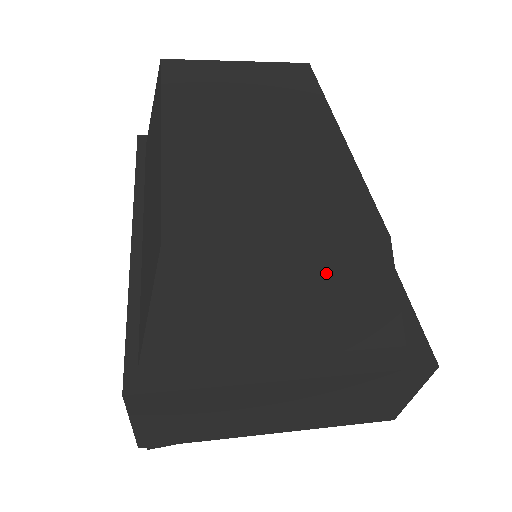
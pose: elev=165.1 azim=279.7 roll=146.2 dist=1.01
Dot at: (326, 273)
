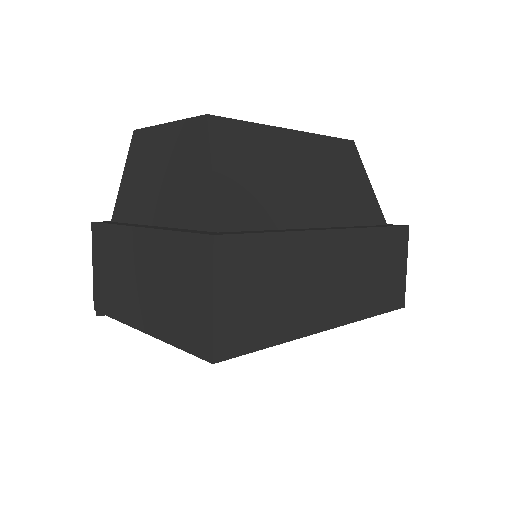
Dot at: (180, 147)
